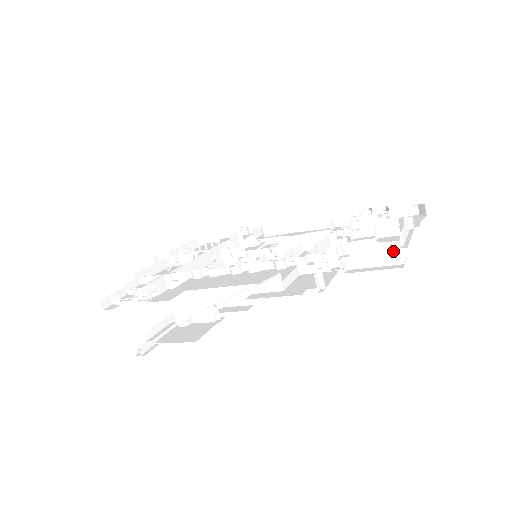
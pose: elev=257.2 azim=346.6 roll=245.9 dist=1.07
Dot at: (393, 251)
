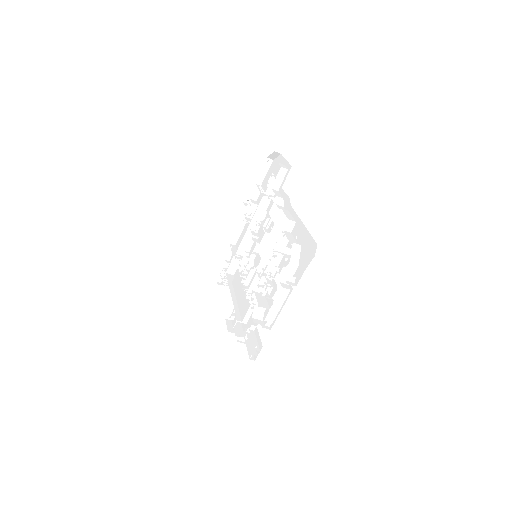
Dot at: occluded
